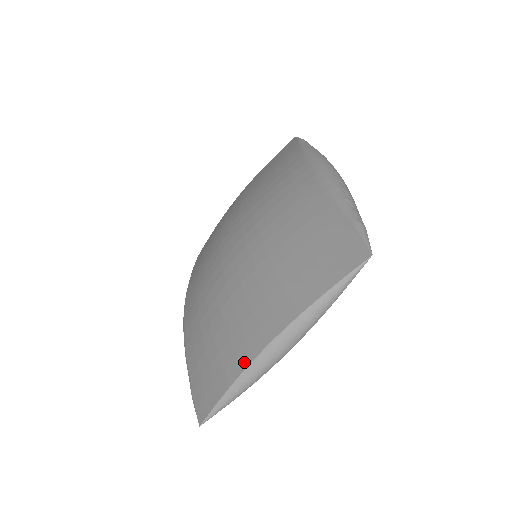
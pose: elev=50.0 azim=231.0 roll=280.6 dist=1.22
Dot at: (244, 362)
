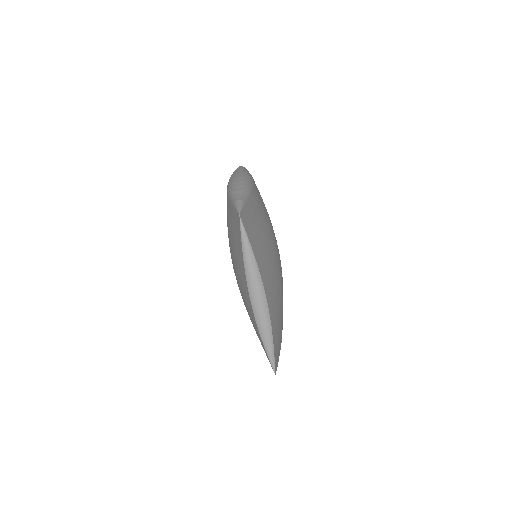
Dot at: (255, 321)
